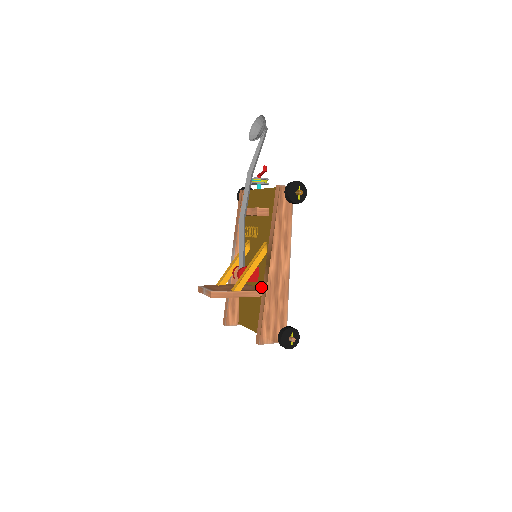
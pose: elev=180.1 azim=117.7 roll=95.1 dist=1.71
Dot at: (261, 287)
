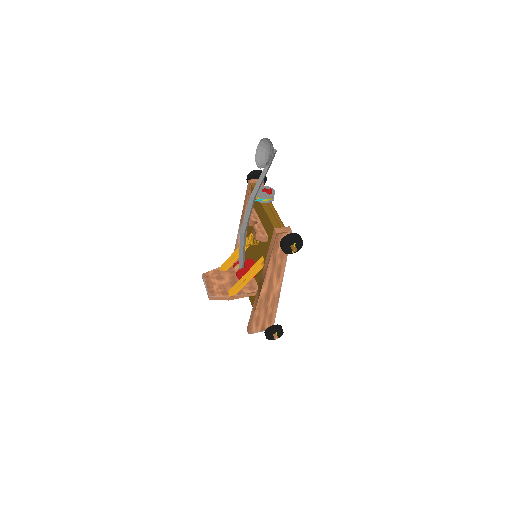
Dot at: (257, 284)
